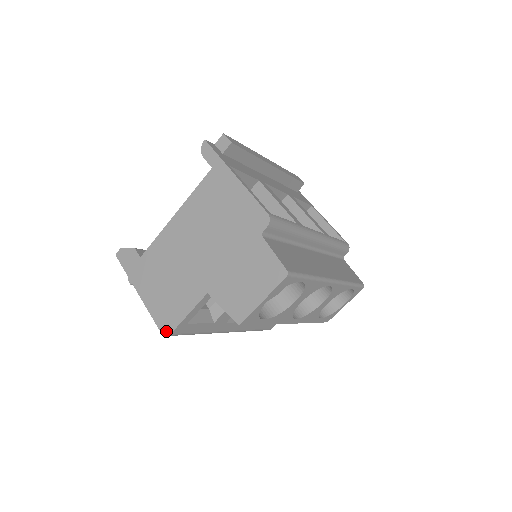
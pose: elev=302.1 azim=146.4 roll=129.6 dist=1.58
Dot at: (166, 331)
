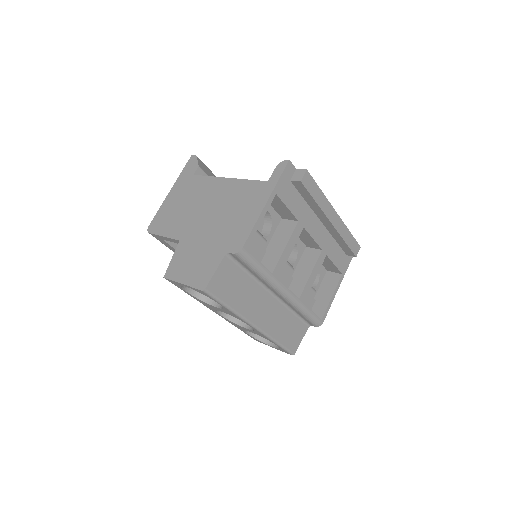
Dot at: (150, 229)
